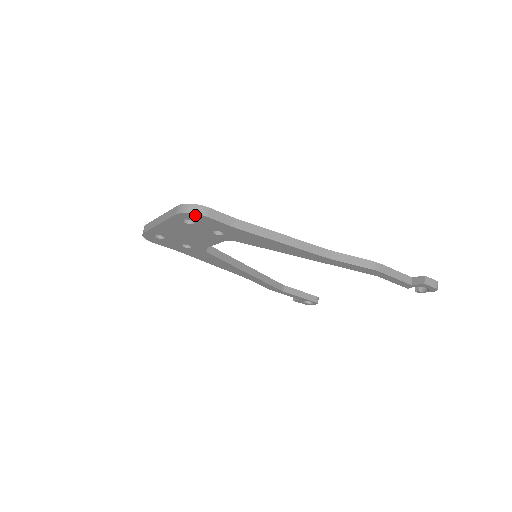
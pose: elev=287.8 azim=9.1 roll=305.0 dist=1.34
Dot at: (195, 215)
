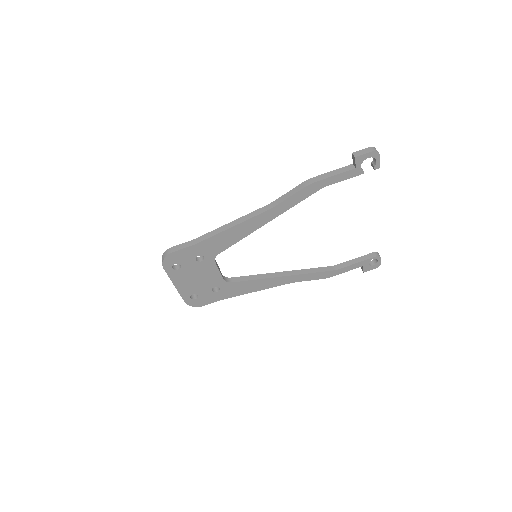
Dot at: (168, 258)
